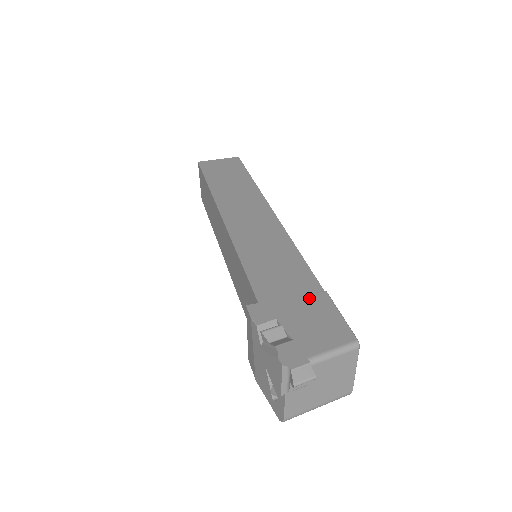
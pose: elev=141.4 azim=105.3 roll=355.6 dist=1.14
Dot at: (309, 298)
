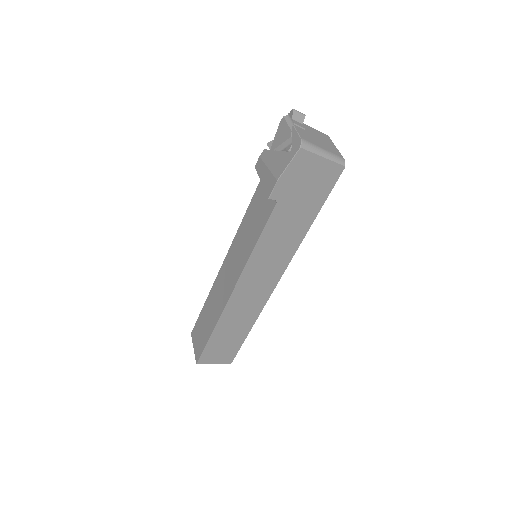
Dot at: occluded
